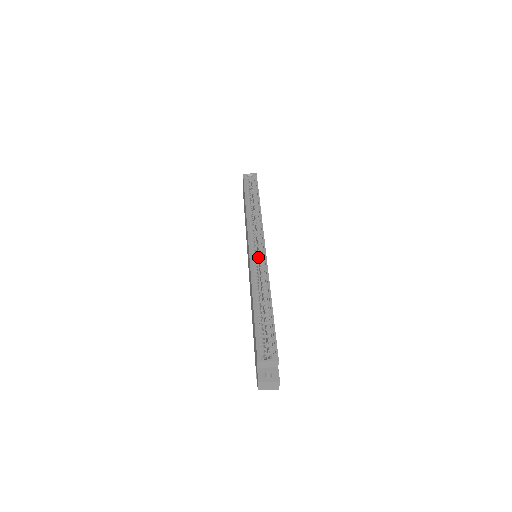
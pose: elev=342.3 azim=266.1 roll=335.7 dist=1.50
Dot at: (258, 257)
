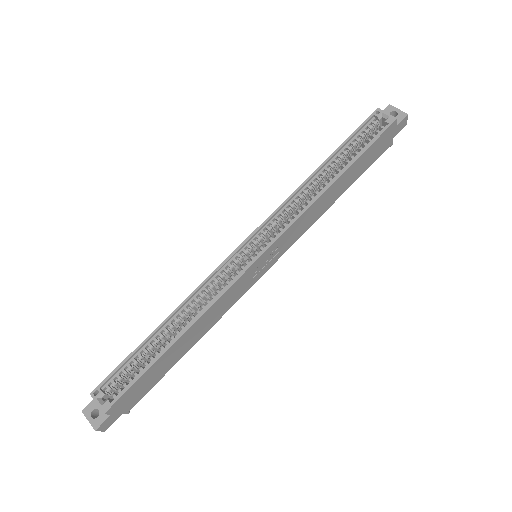
Dot at: occluded
